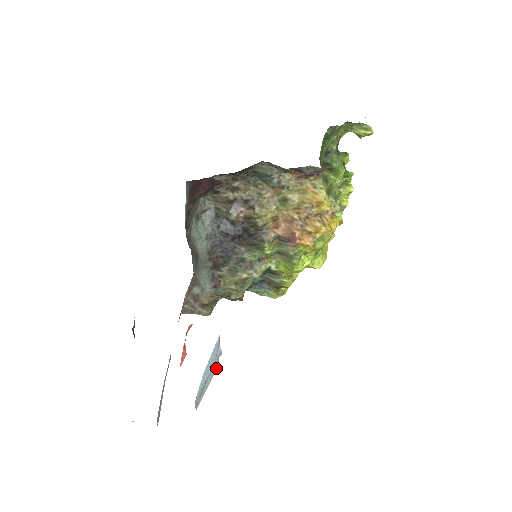
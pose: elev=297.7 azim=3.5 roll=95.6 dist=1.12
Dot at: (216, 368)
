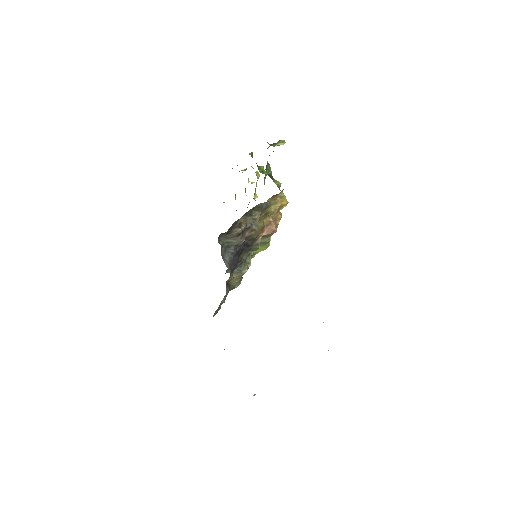
Dot at: occluded
